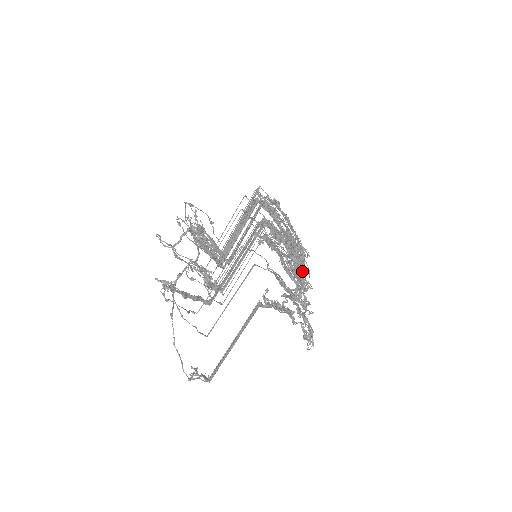
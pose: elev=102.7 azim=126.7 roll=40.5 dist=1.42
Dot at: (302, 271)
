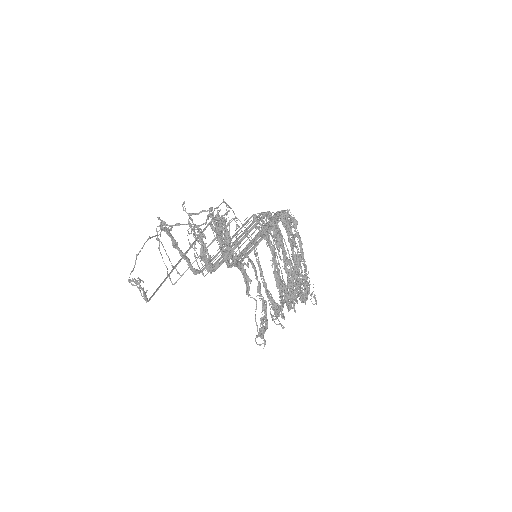
Dot at: (292, 290)
